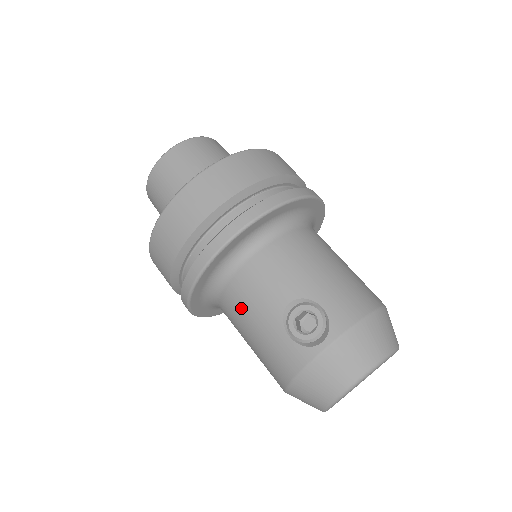
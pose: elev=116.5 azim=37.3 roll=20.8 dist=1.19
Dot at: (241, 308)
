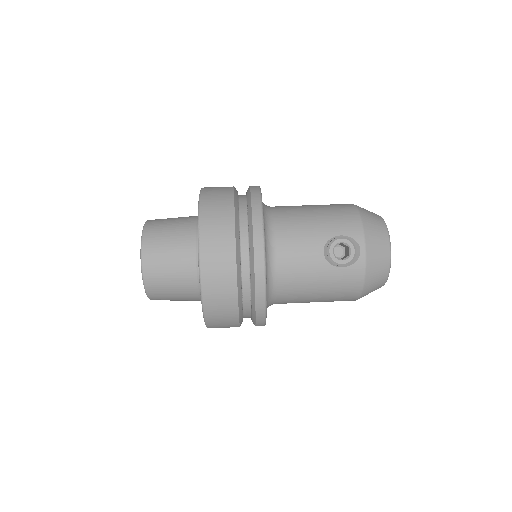
Dot at: (298, 285)
